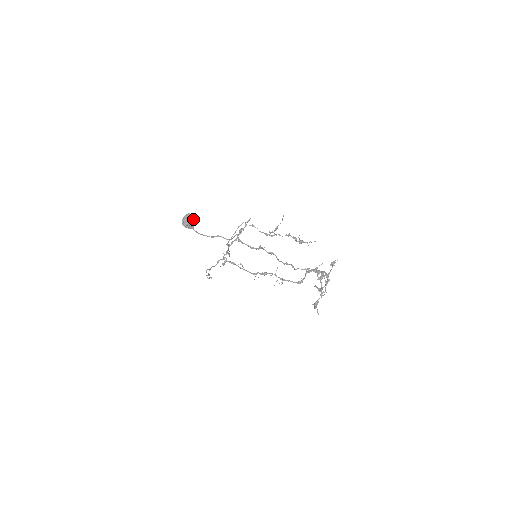
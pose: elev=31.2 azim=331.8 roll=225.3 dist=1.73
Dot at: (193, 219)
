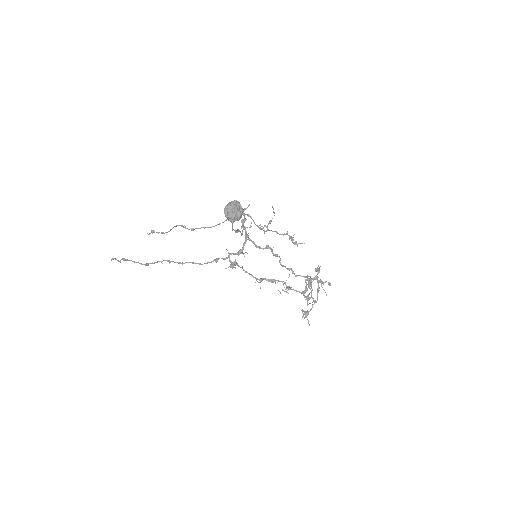
Dot at: (242, 210)
